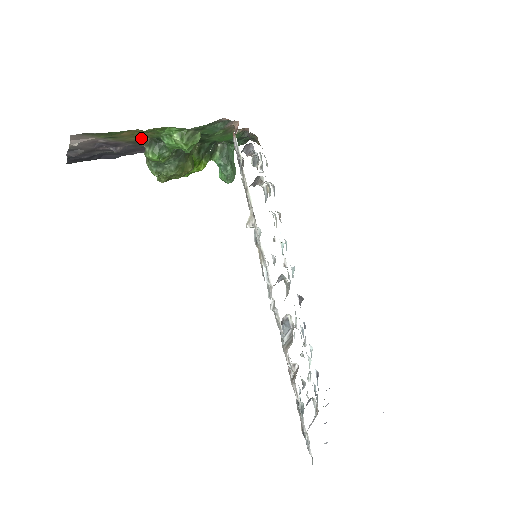
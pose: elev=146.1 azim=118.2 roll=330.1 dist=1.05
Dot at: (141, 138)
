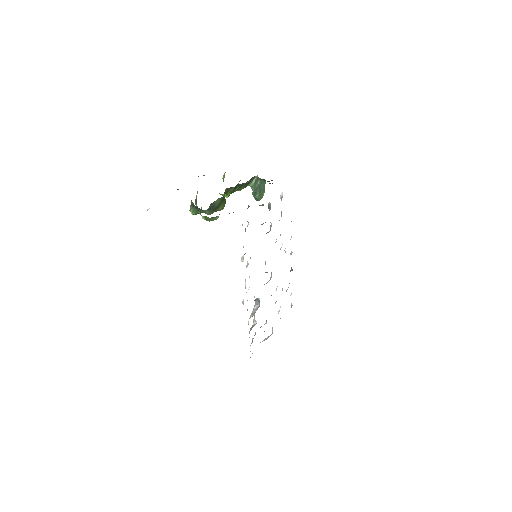
Dot at: occluded
